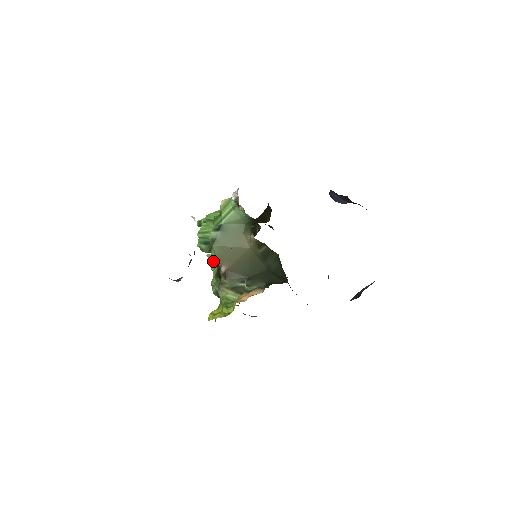
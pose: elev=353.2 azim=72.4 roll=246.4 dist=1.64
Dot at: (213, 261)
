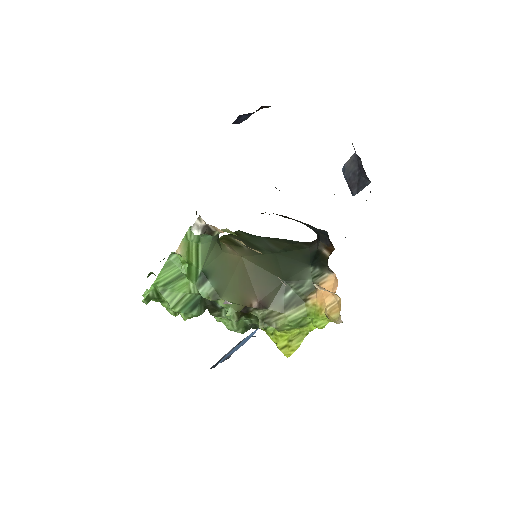
Dot at: (221, 311)
